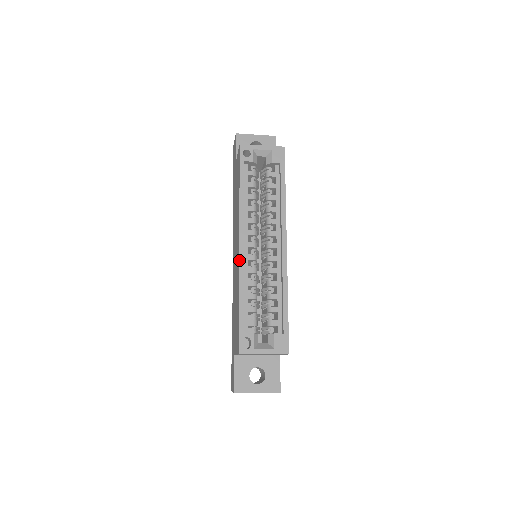
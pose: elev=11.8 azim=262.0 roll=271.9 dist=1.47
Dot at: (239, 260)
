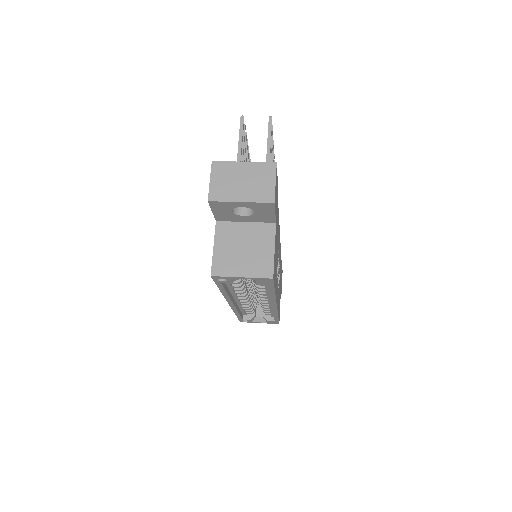
Dot at: (231, 308)
